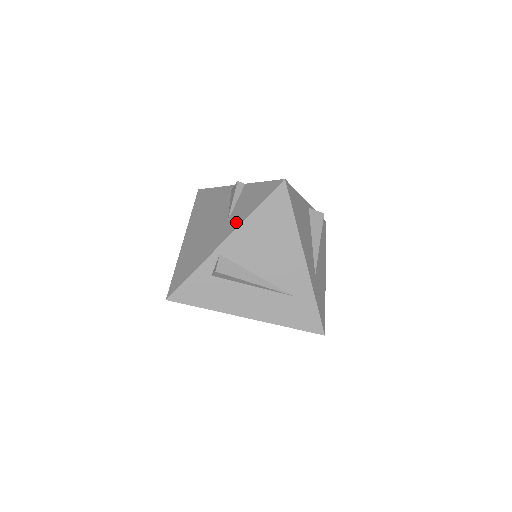
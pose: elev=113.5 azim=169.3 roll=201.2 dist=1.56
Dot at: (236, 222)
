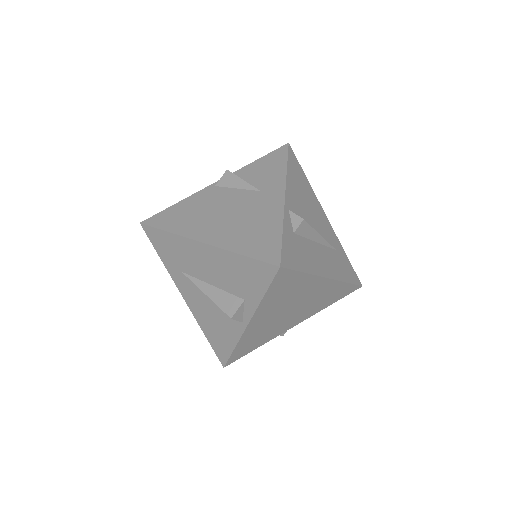
Dot at: (277, 182)
